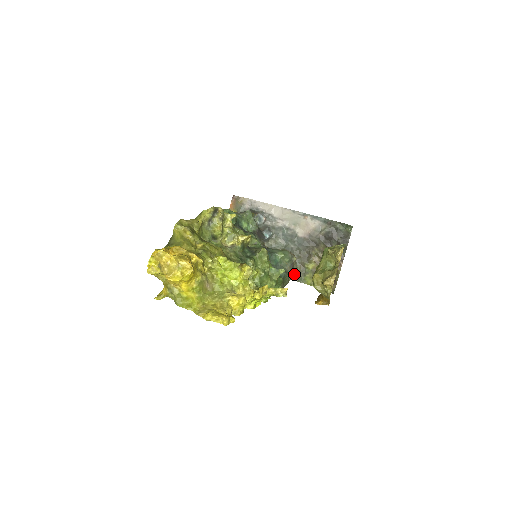
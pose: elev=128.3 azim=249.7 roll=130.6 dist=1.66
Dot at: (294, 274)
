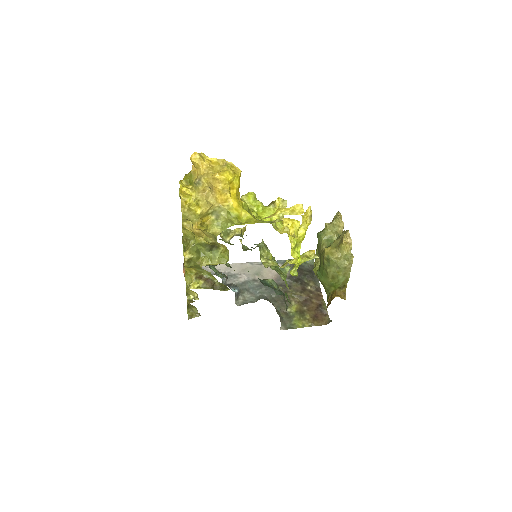
Dot at: (281, 322)
